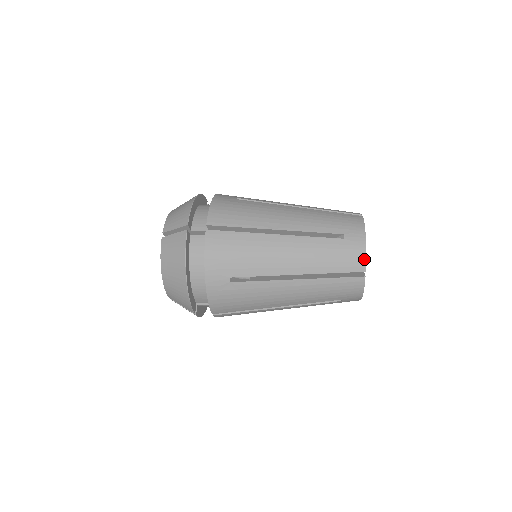
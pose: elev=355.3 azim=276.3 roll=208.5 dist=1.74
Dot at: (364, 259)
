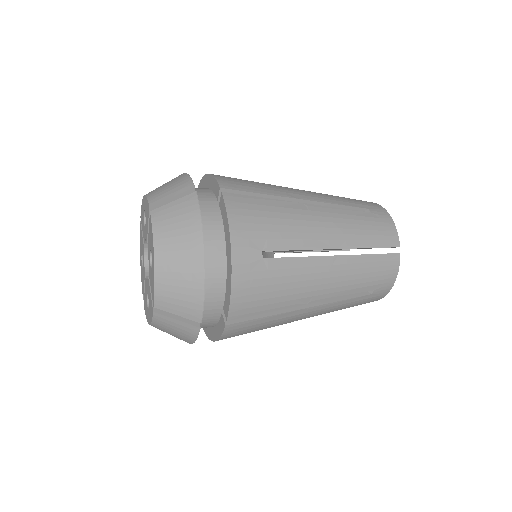
Dot at: (396, 233)
